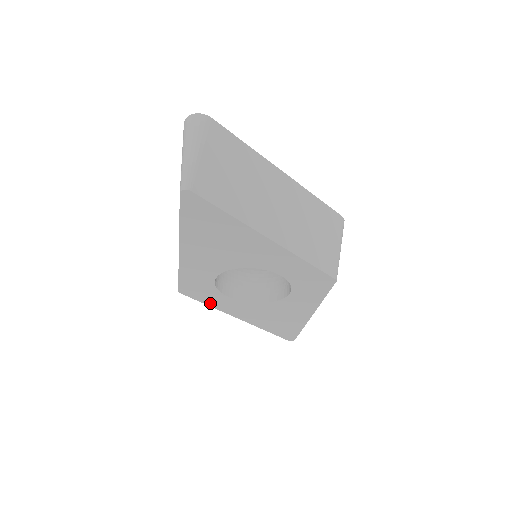
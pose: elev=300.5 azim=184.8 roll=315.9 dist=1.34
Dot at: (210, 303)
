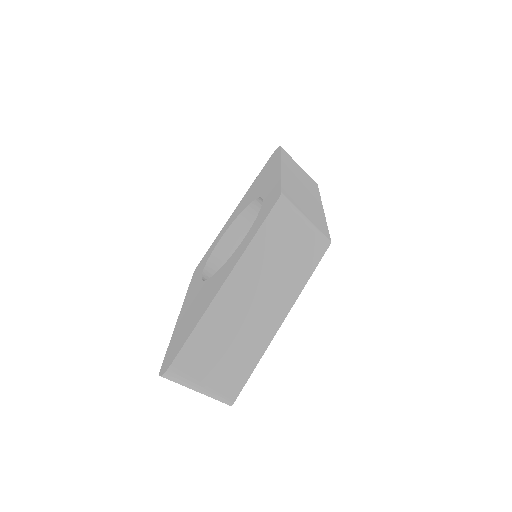
Dot at: occluded
